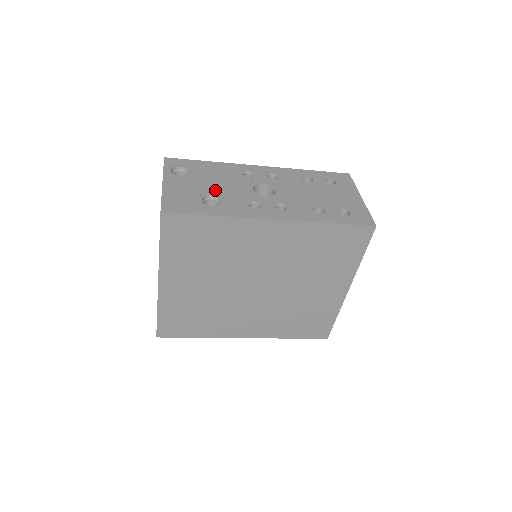
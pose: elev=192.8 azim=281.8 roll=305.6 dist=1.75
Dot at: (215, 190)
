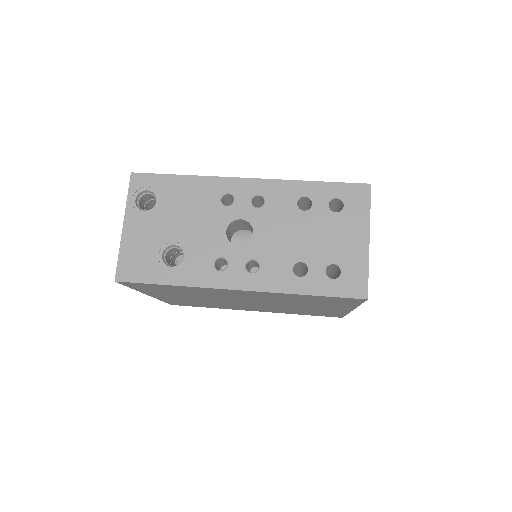
Dot at: (180, 236)
